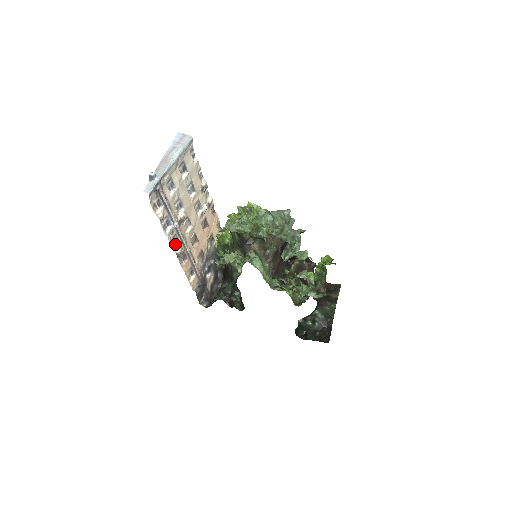
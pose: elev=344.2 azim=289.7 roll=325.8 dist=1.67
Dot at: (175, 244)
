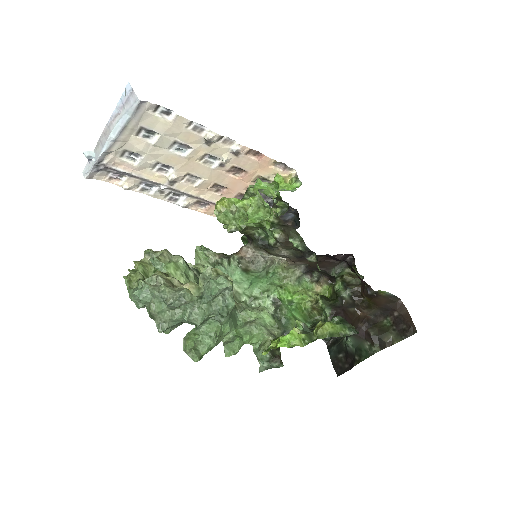
Dot at: (176, 198)
